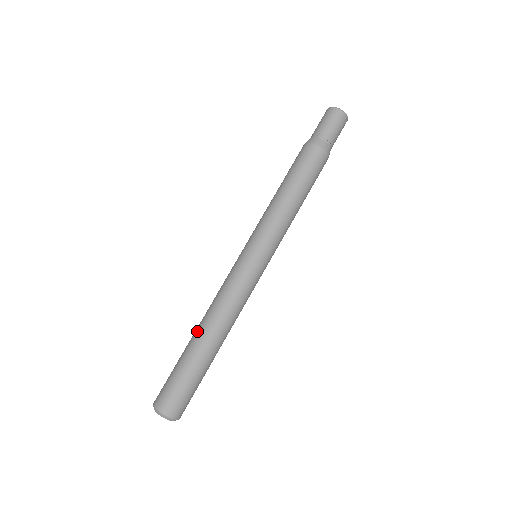
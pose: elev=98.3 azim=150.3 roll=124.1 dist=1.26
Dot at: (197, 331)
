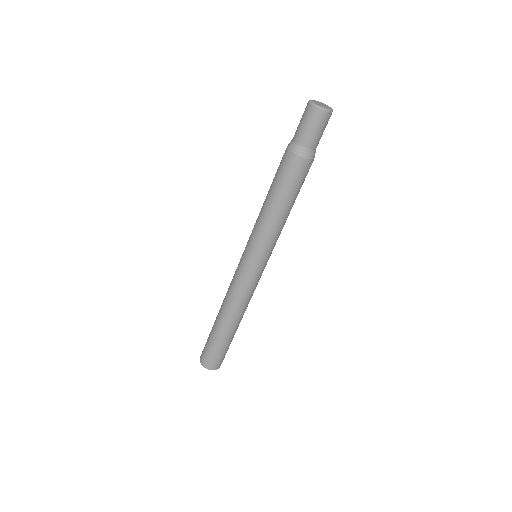
Dot at: (219, 318)
